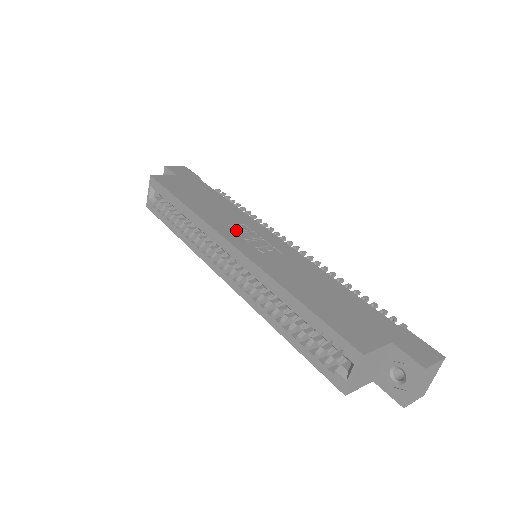
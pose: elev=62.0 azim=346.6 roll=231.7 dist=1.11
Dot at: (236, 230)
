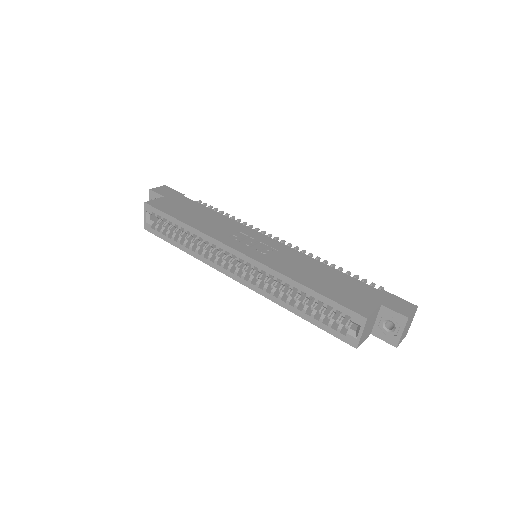
Dot at: (237, 239)
